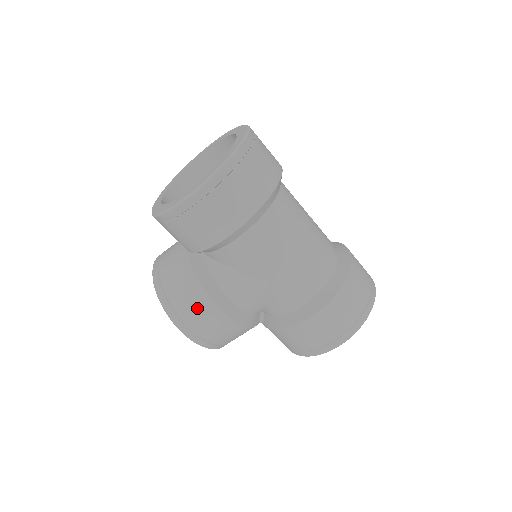
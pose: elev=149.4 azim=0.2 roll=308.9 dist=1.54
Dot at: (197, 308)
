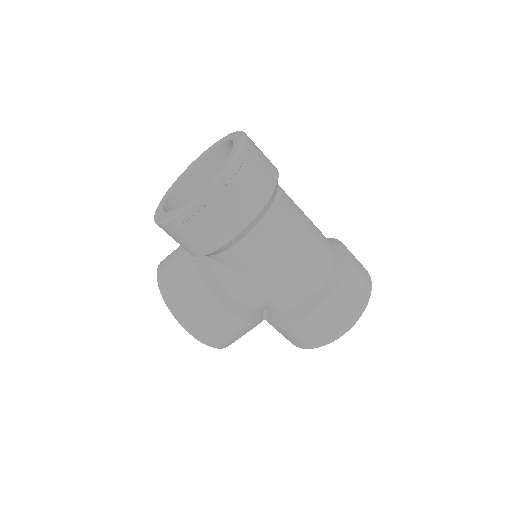
Dot at: (204, 310)
